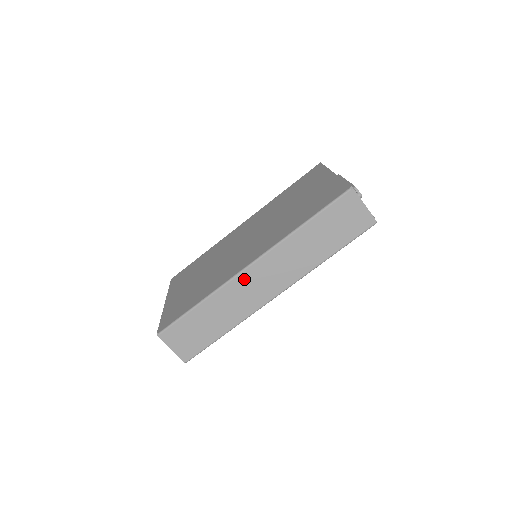
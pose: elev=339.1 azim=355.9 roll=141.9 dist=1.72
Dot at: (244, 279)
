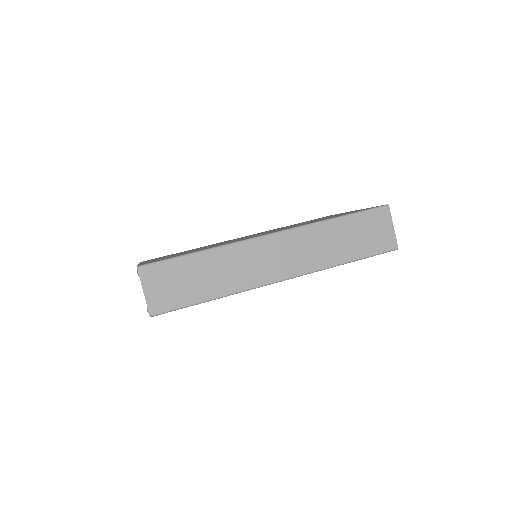
Dot at: (259, 246)
